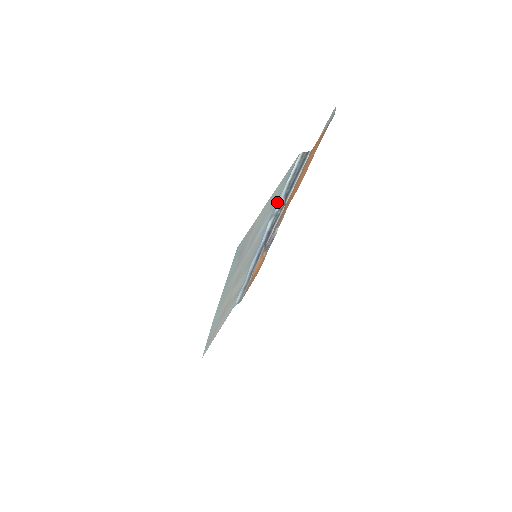
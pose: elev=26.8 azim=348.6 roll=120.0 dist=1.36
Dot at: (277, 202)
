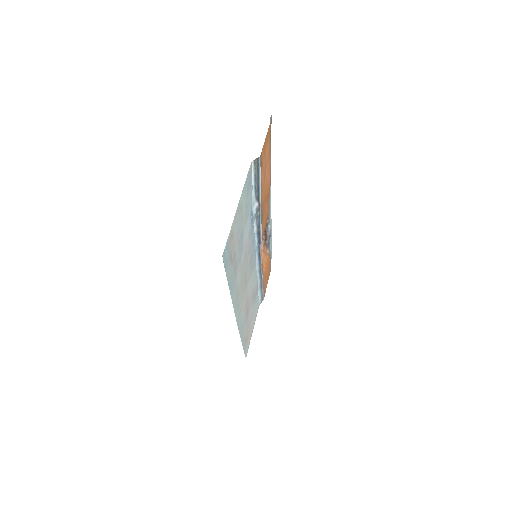
Dot at: (251, 206)
